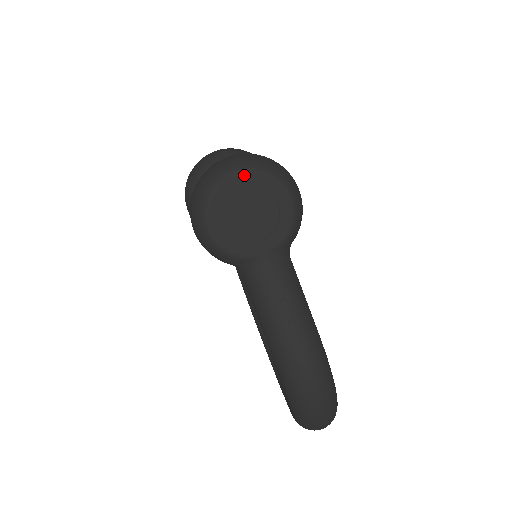
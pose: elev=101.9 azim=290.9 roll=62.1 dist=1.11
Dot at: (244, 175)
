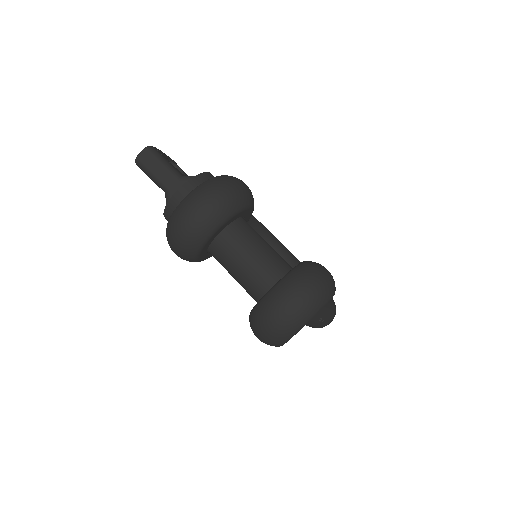
Dot at: occluded
